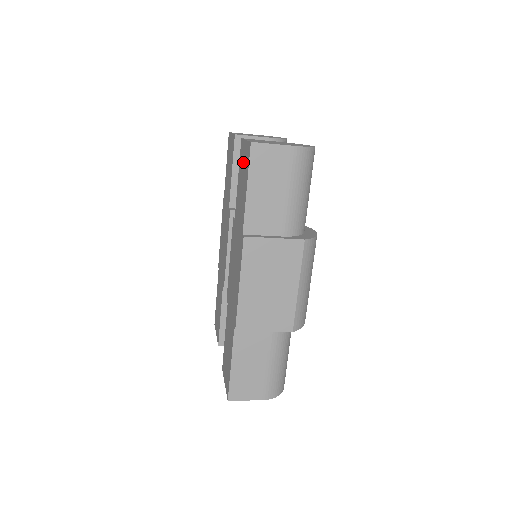
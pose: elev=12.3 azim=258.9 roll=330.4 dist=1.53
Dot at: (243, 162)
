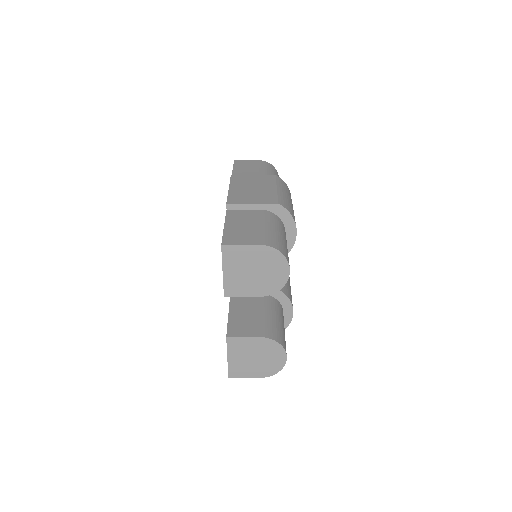
Dot at: occluded
